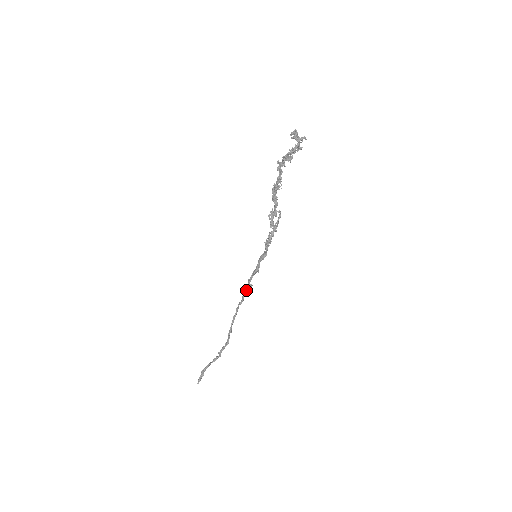
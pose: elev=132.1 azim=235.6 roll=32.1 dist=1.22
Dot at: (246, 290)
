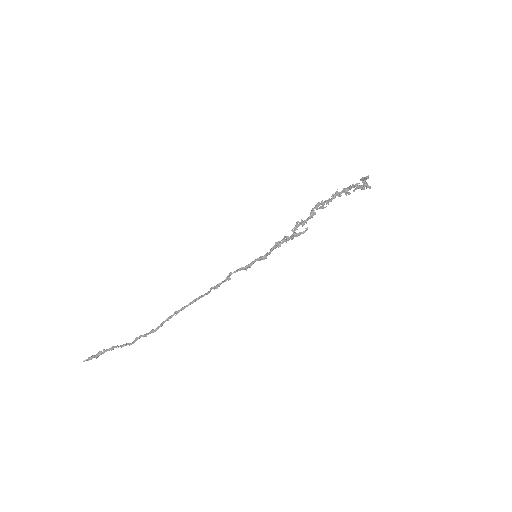
Dot at: (220, 283)
